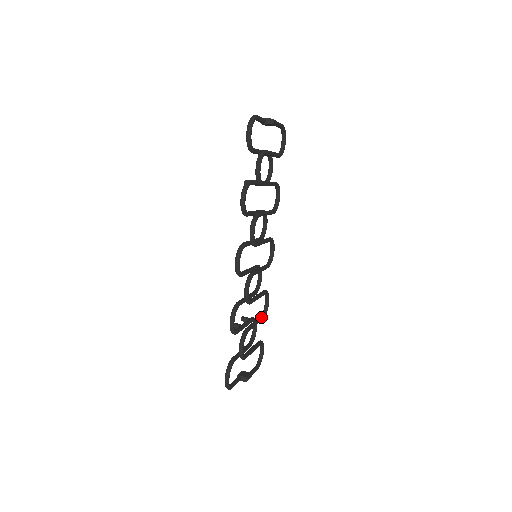
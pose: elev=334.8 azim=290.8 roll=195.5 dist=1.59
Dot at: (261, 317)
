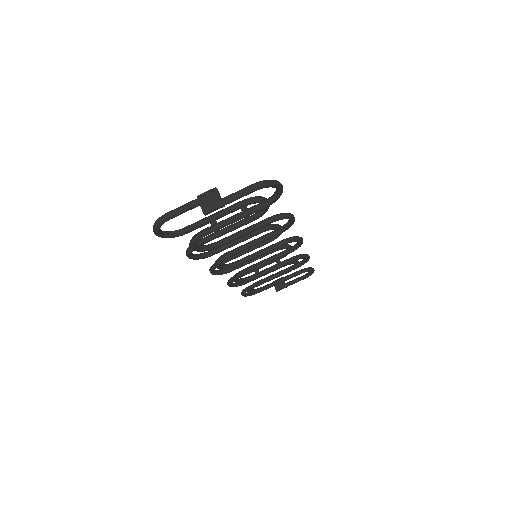
Dot at: (292, 268)
